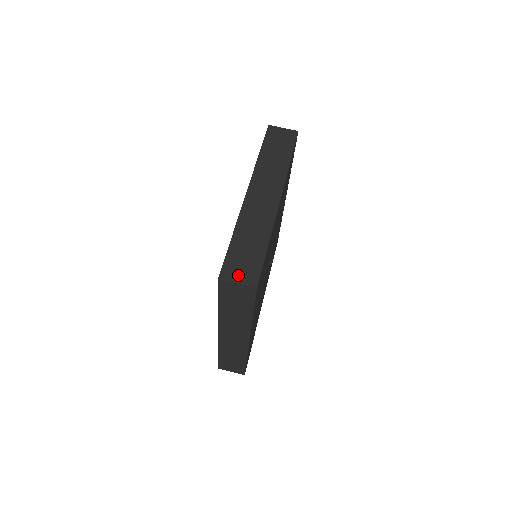
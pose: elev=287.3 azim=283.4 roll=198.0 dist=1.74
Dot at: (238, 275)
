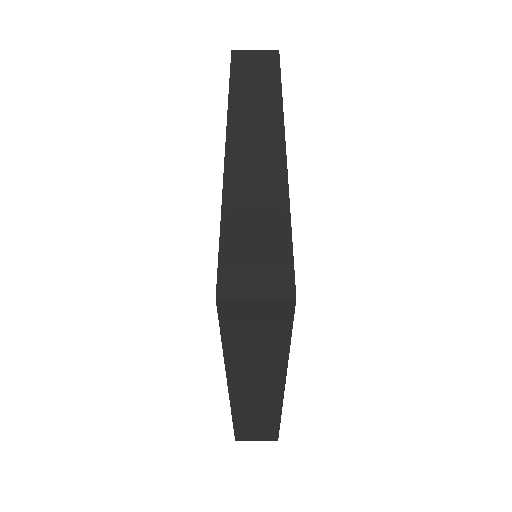
Dot at: (252, 282)
